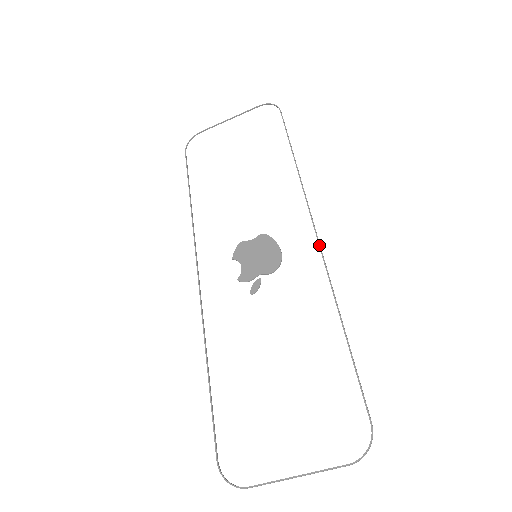
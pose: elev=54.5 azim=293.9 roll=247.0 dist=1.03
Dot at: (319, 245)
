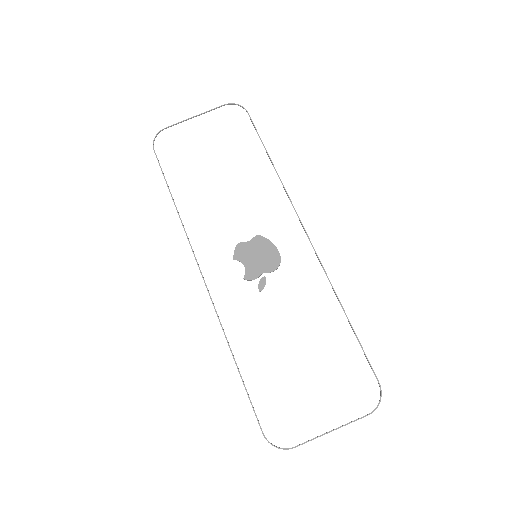
Dot at: (312, 245)
